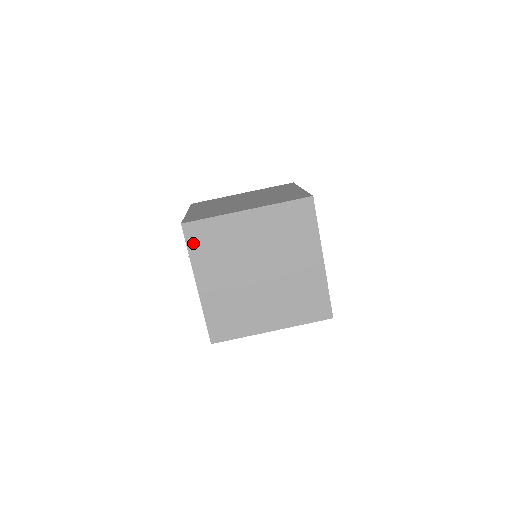
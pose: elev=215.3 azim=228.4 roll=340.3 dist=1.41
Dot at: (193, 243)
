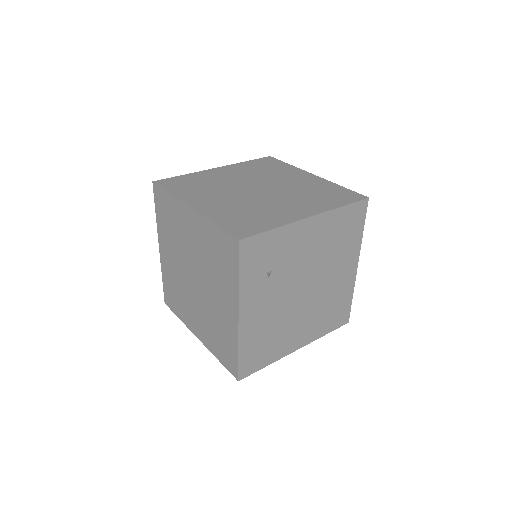
Dot at: (158, 207)
